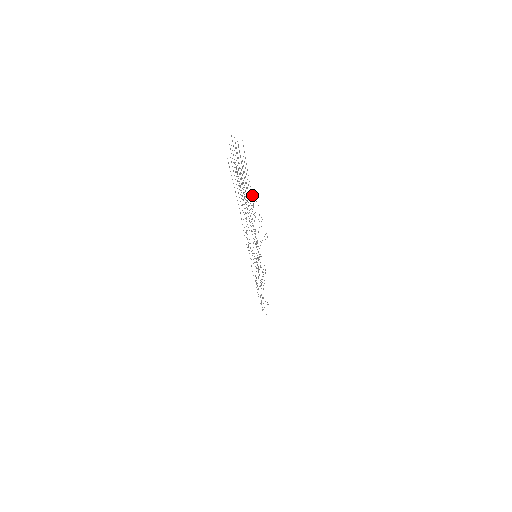
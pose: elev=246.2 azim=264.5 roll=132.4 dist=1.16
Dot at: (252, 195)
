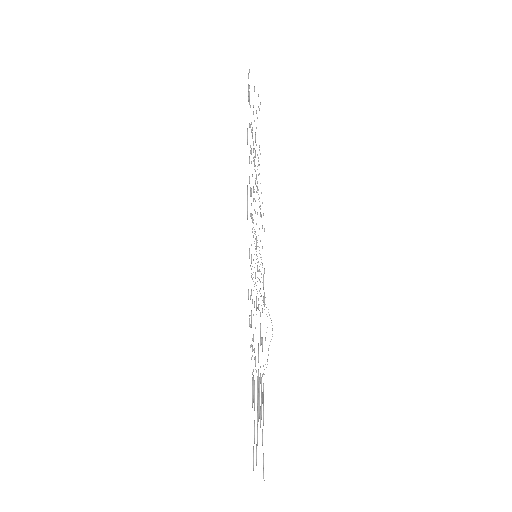
Dot at: occluded
